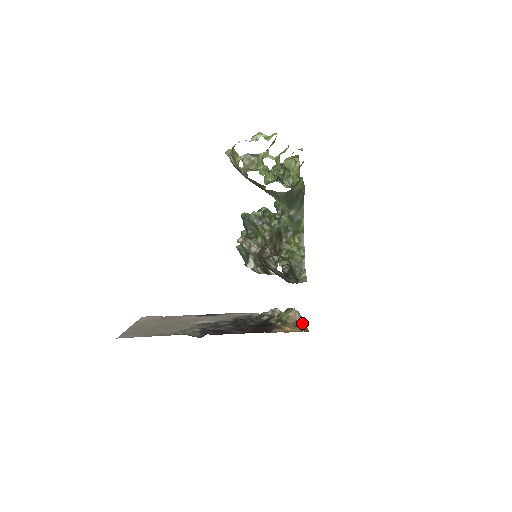
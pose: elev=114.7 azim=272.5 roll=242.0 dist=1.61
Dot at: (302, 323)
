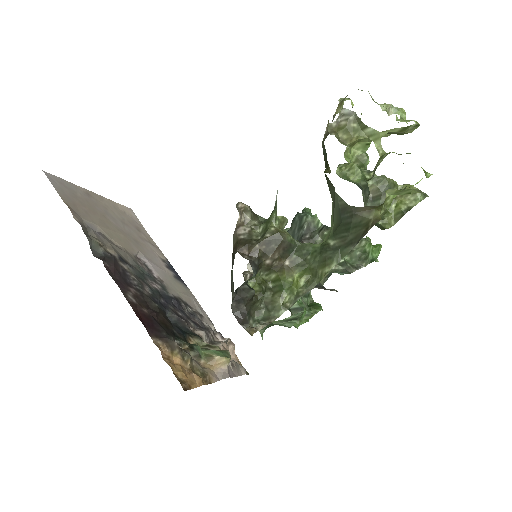
Dot at: (208, 378)
